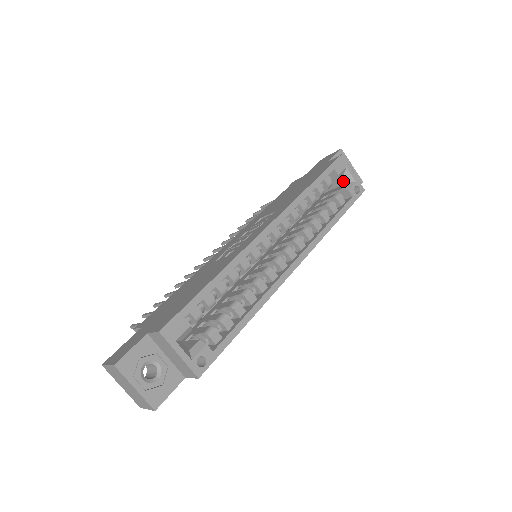
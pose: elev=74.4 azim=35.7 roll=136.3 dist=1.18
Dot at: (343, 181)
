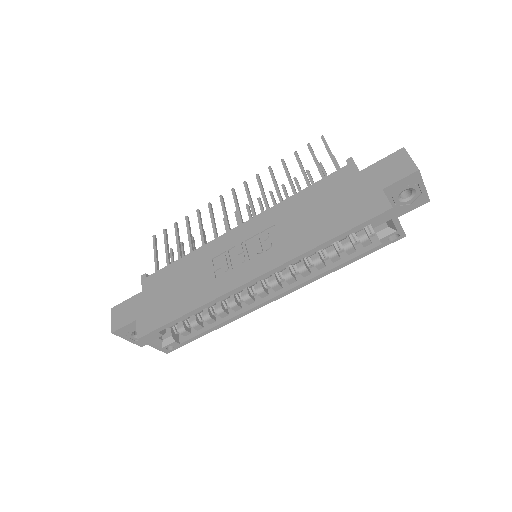
Dot at: occluded
